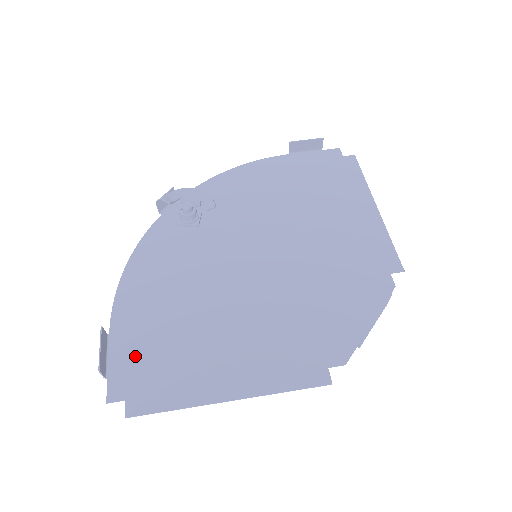
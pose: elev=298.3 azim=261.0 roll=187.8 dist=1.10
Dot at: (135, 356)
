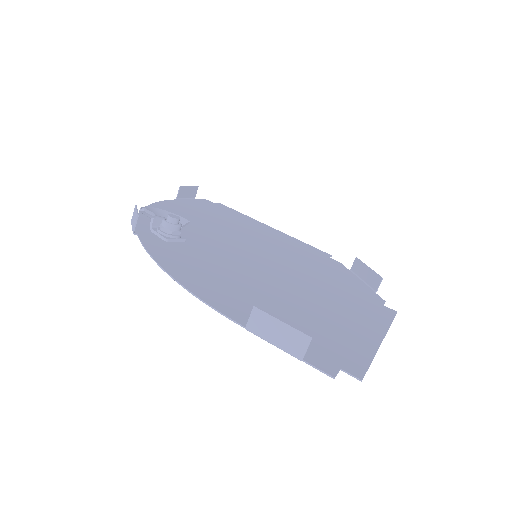
Dot at: occluded
